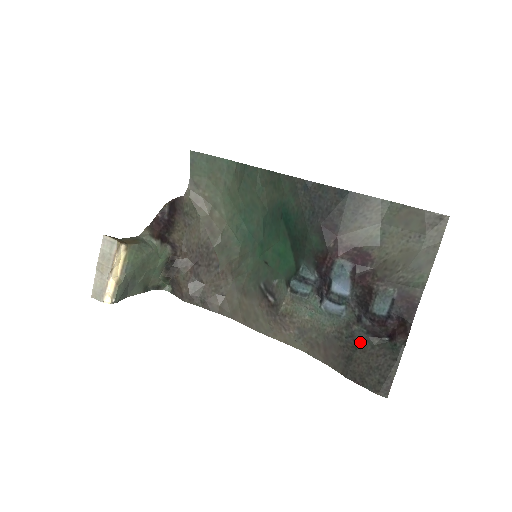
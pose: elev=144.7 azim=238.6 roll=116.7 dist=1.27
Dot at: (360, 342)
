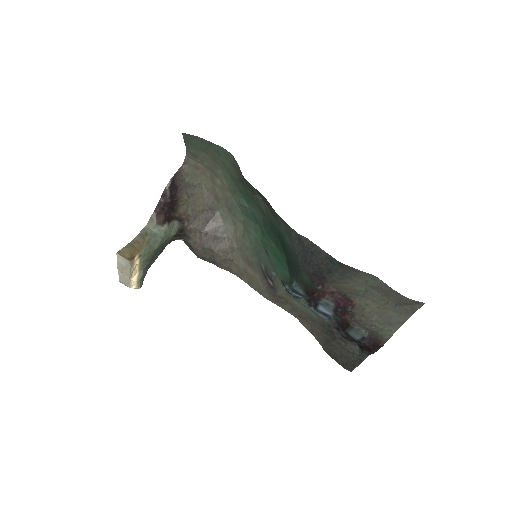
Dot at: (337, 338)
